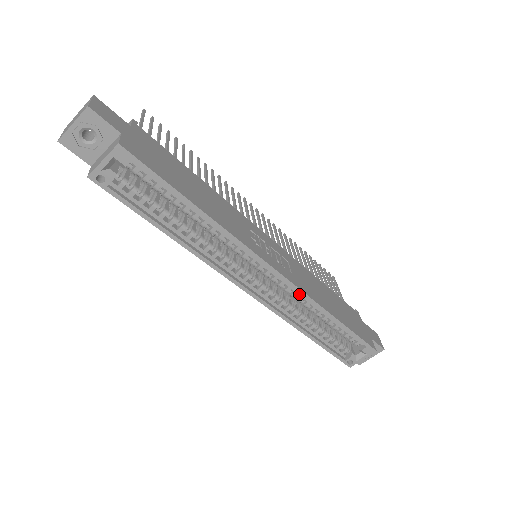
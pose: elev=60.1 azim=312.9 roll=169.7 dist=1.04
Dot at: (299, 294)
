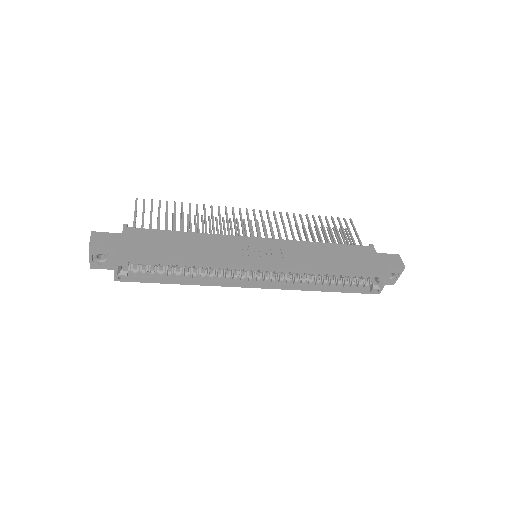
Dot at: (295, 271)
